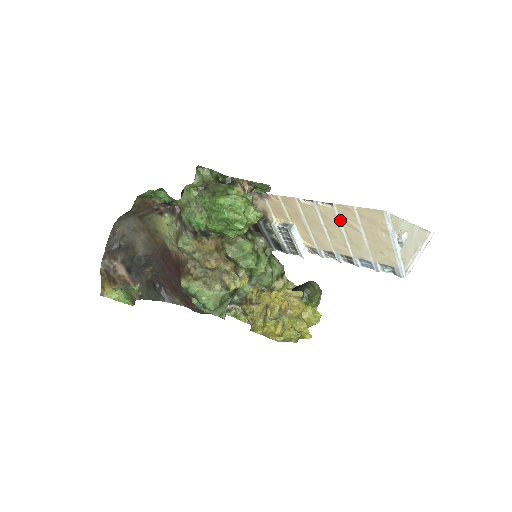
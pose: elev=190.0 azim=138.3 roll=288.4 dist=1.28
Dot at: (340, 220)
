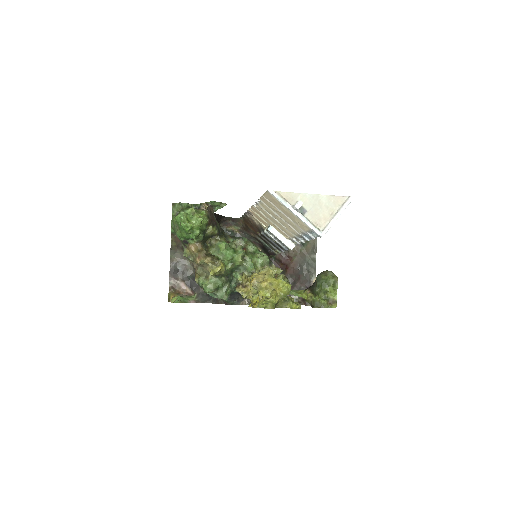
Dot at: (271, 209)
